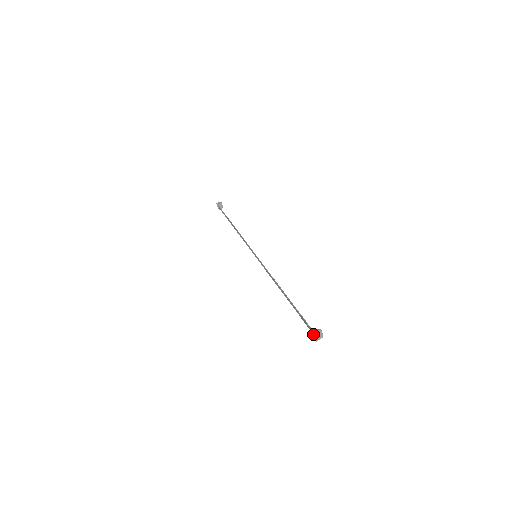
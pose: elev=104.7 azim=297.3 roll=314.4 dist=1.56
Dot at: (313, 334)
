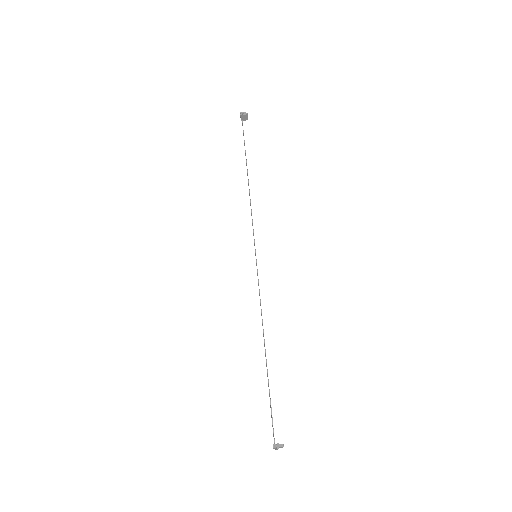
Dot at: (273, 447)
